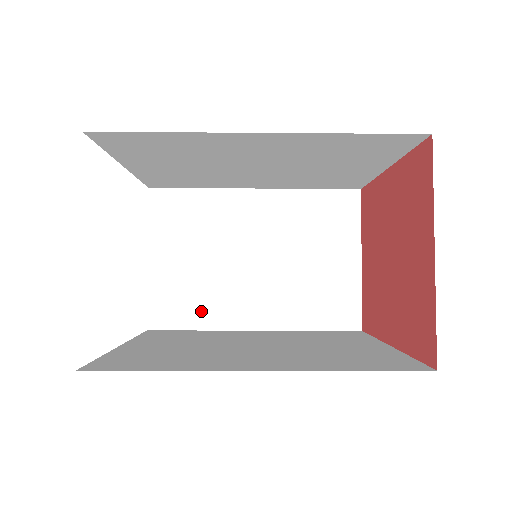
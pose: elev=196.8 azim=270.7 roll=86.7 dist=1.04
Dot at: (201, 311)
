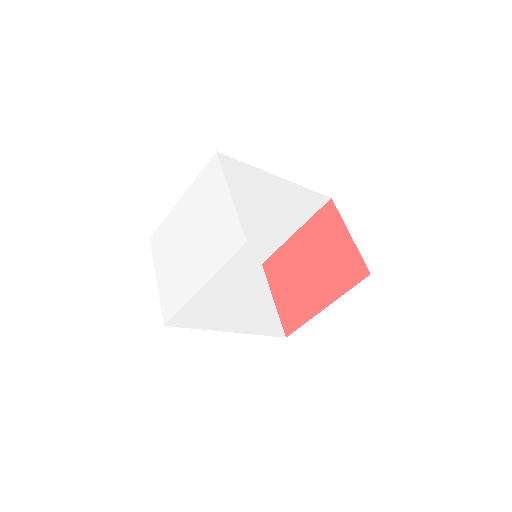
Dot at: (197, 317)
